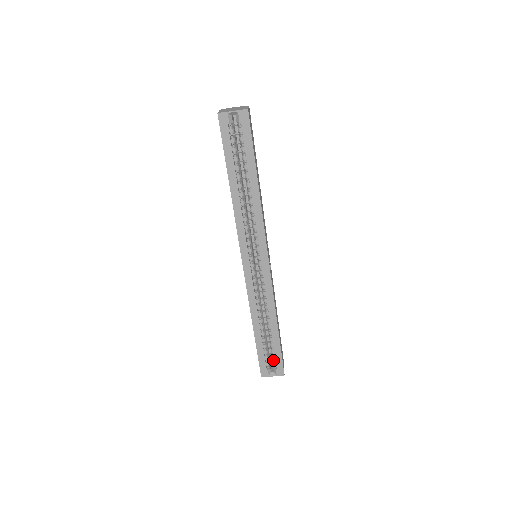
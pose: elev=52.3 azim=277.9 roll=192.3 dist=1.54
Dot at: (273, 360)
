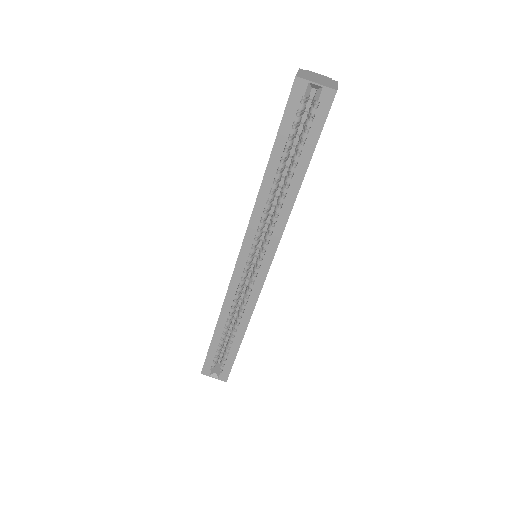
Dot at: (222, 363)
